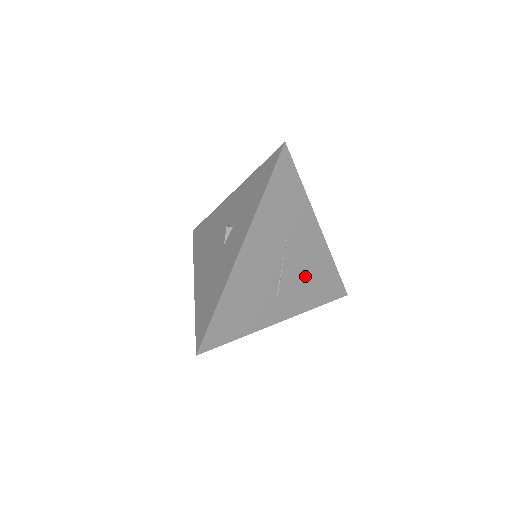
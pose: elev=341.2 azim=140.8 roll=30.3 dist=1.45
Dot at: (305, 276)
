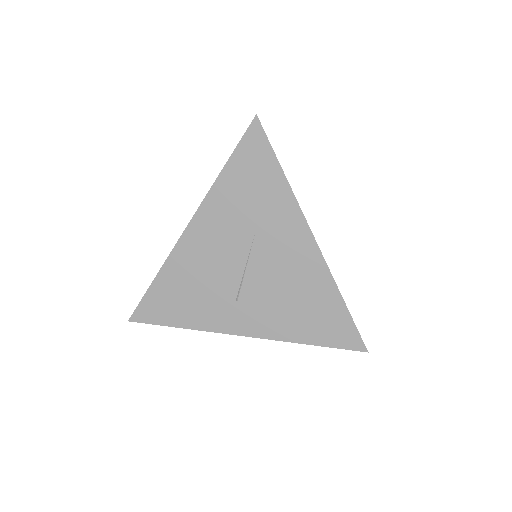
Dot at: (284, 294)
